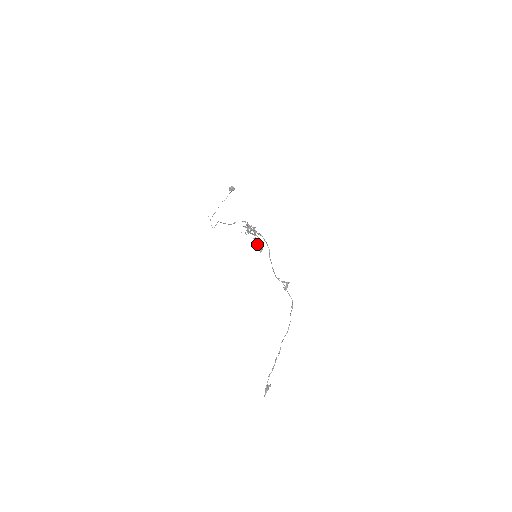
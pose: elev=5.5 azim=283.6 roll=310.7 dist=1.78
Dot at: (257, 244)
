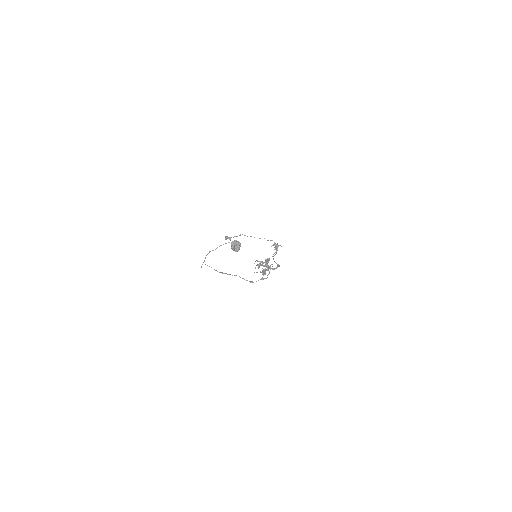
Dot at: occluded
